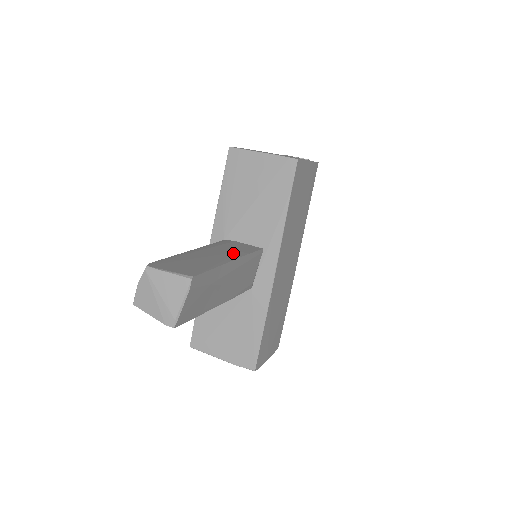
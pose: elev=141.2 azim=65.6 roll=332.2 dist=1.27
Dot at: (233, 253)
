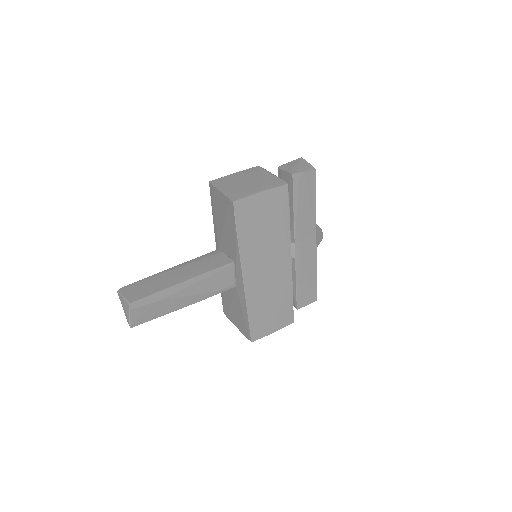
Dot at: (195, 272)
